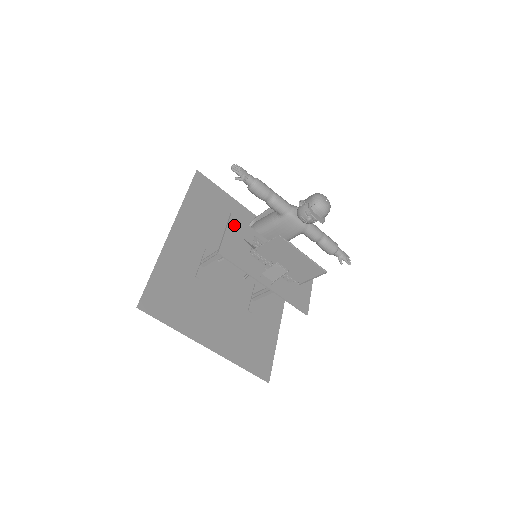
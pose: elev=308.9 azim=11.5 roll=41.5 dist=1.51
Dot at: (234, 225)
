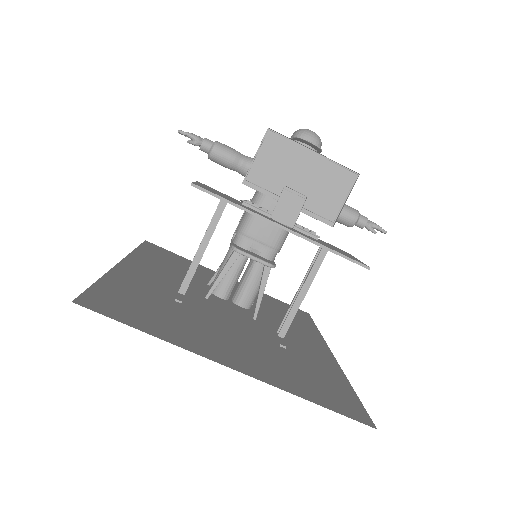
Dot at: (206, 186)
